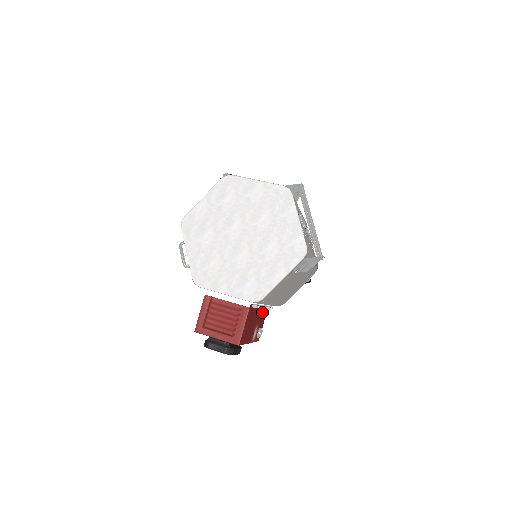
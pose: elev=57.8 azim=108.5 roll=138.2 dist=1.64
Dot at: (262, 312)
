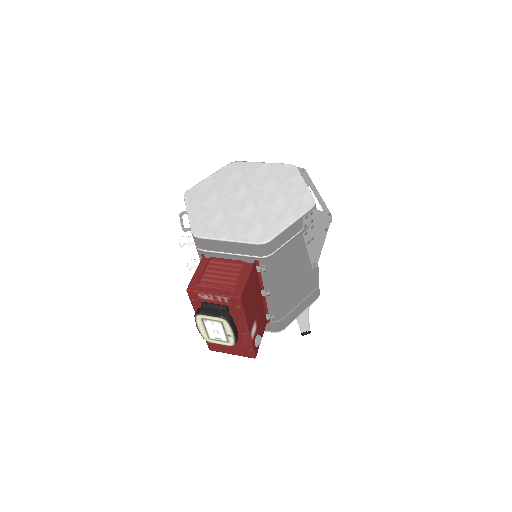
Dot at: (261, 314)
